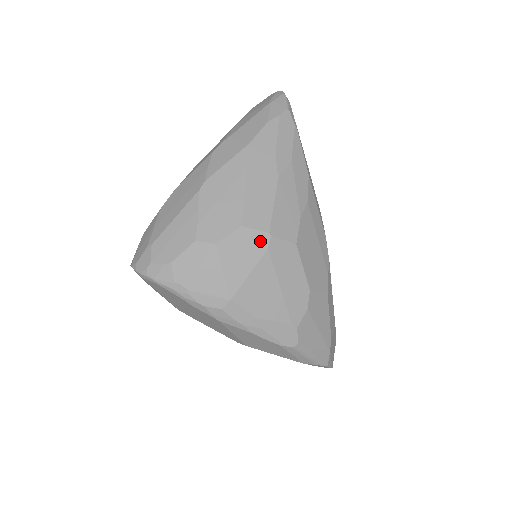
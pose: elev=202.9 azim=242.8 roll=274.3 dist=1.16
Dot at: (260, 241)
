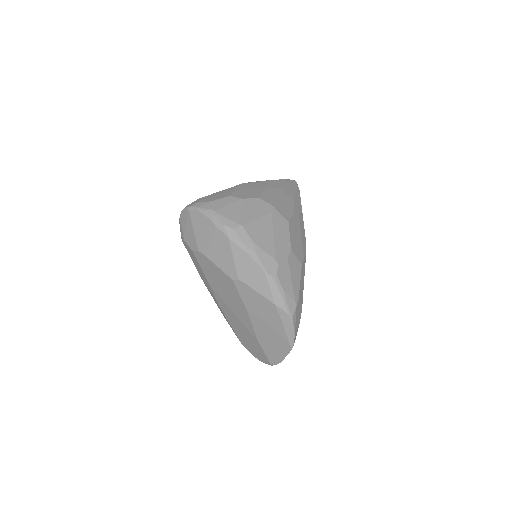
Dot at: (268, 208)
